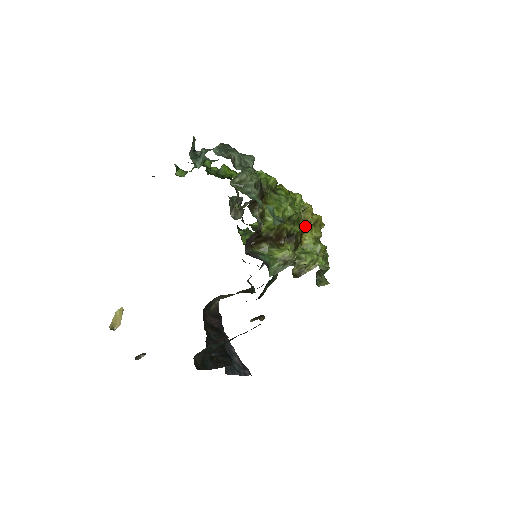
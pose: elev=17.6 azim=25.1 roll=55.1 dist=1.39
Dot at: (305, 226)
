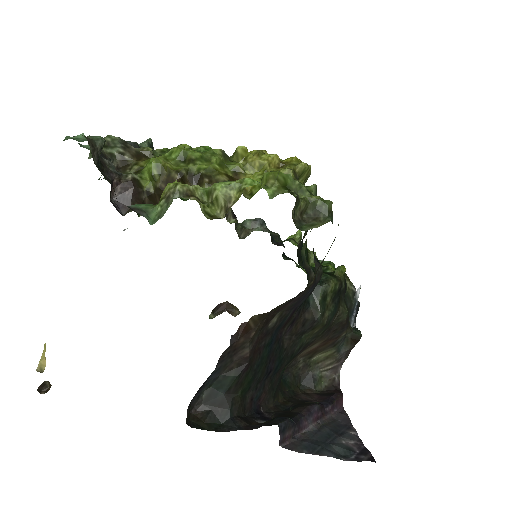
Dot at: (236, 166)
